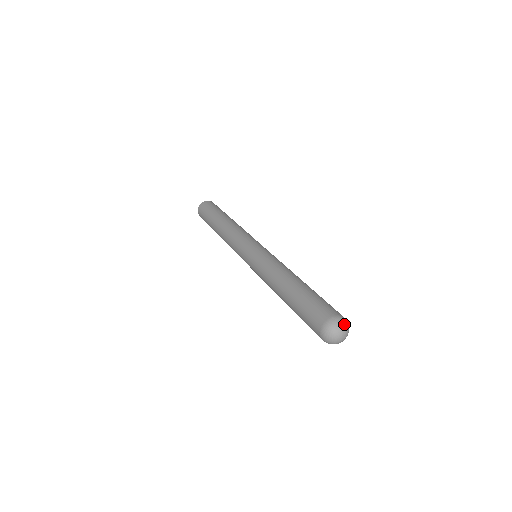
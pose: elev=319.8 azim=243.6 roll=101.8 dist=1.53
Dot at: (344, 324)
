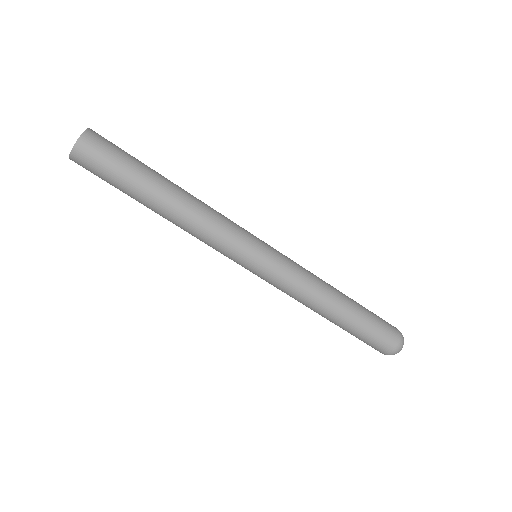
Dot at: occluded
